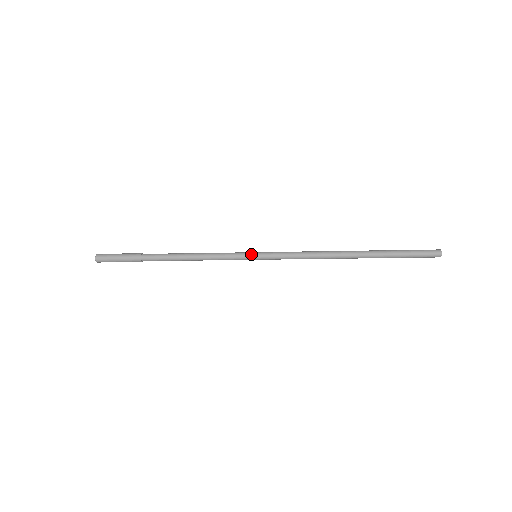
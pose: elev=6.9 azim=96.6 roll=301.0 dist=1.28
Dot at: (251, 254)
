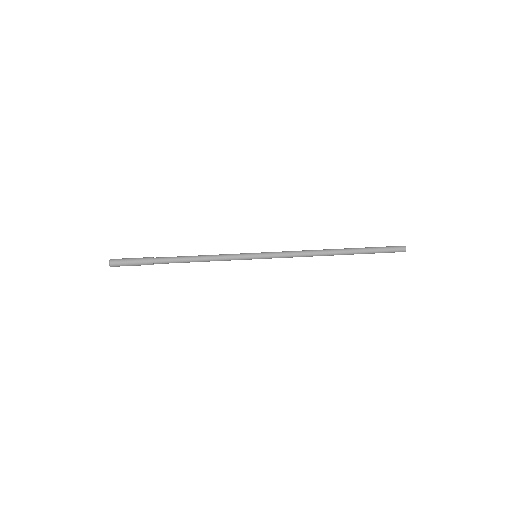
Dot at: (252, 258)
